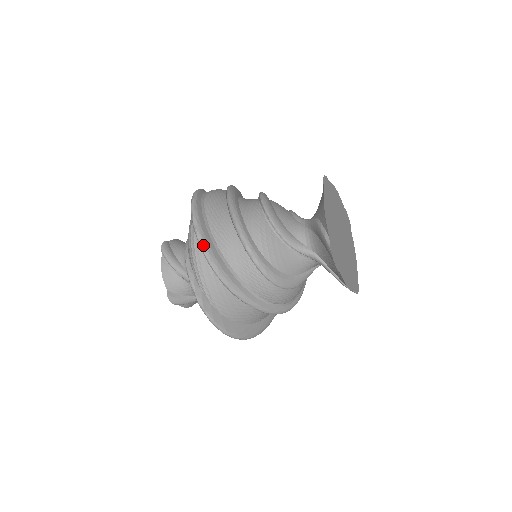
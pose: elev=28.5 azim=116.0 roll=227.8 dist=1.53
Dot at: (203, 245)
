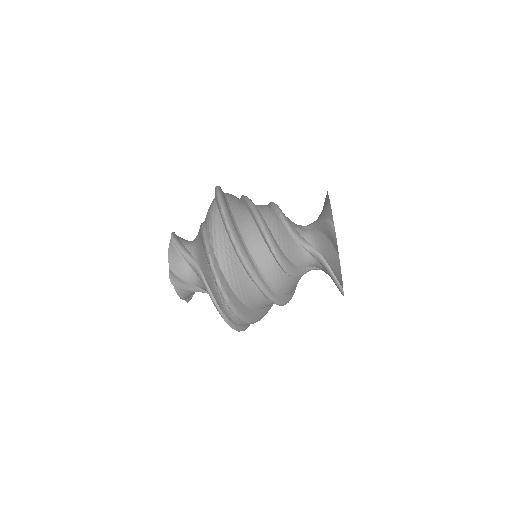
Dot at: (225, 213)
